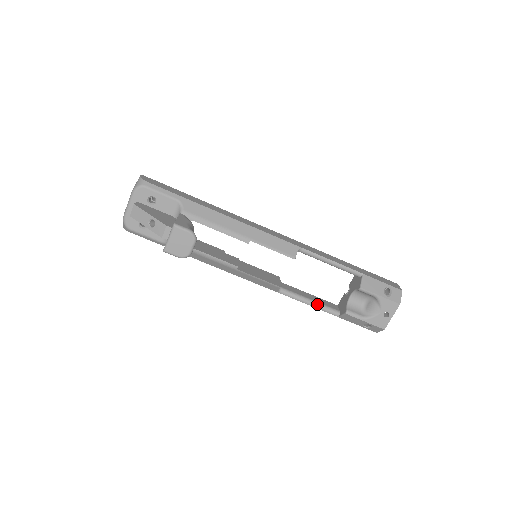
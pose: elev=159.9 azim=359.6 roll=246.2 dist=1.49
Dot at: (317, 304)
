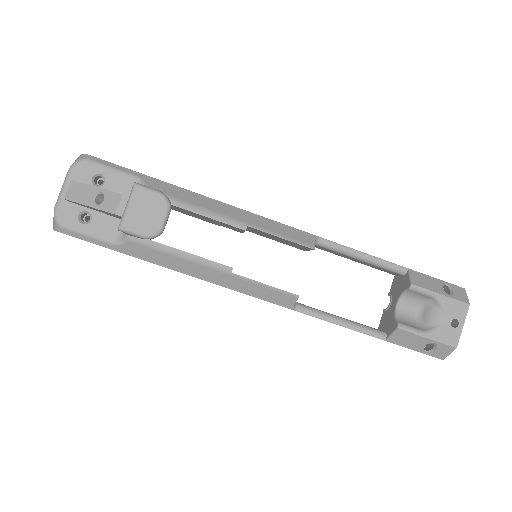
Dot at: (352, 323)
